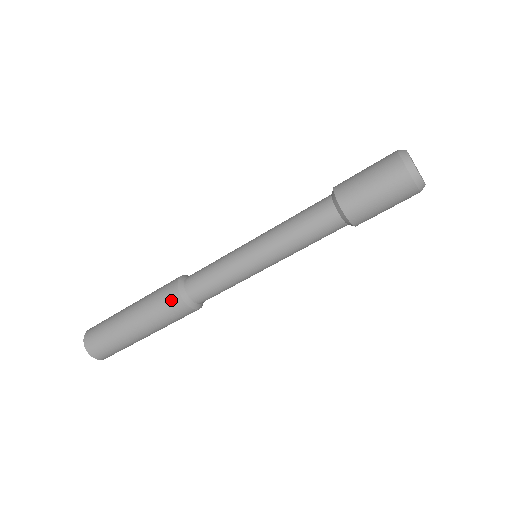
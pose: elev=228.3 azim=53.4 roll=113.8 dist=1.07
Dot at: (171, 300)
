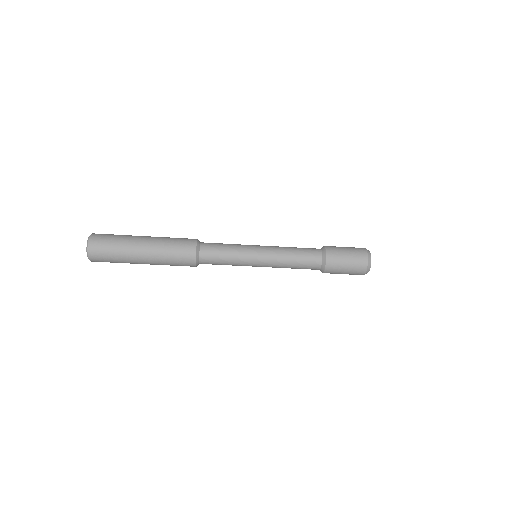
Dot at: (187, 252)
